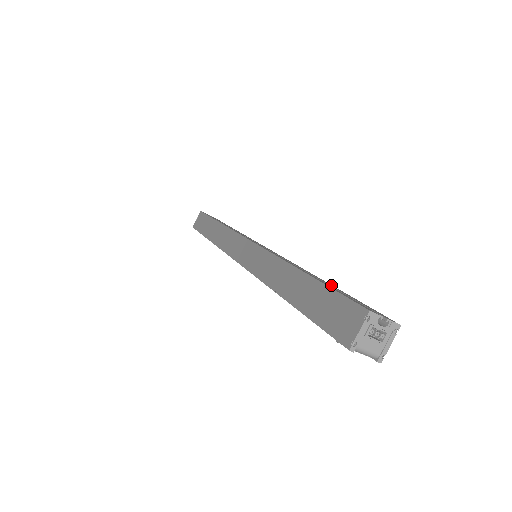
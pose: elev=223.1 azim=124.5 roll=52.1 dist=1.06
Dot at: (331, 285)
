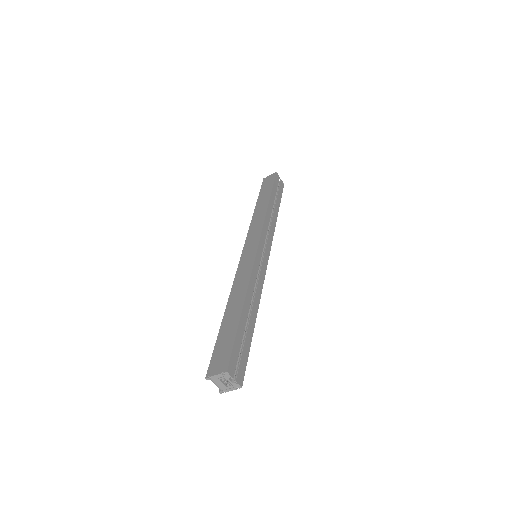
Dot at: (252, 327)
